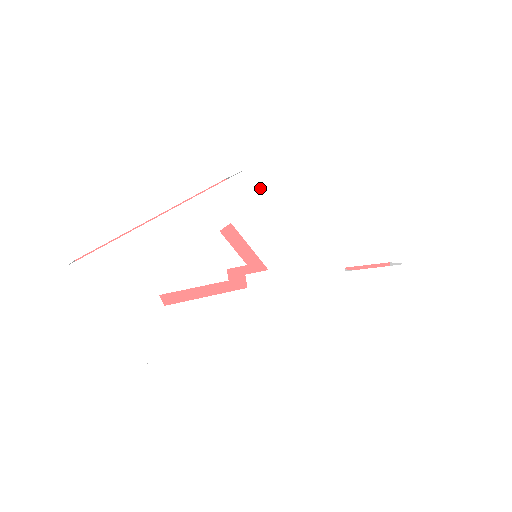
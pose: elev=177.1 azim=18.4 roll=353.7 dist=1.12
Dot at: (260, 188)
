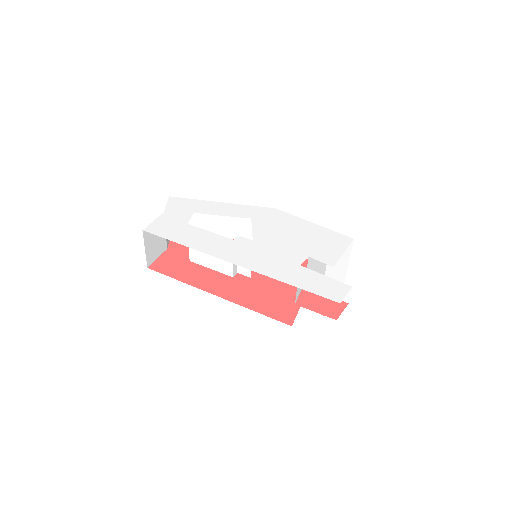
Dot at: (279, 216)
